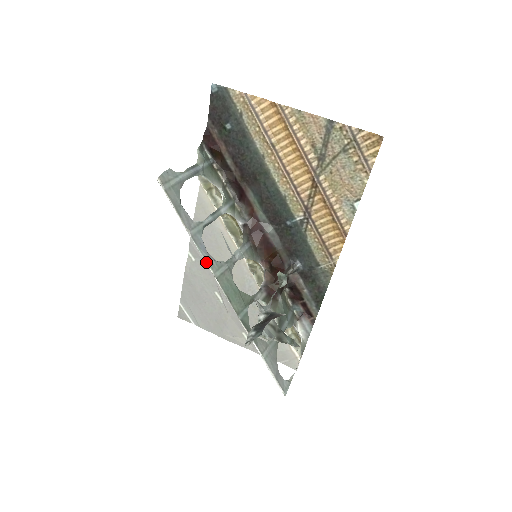
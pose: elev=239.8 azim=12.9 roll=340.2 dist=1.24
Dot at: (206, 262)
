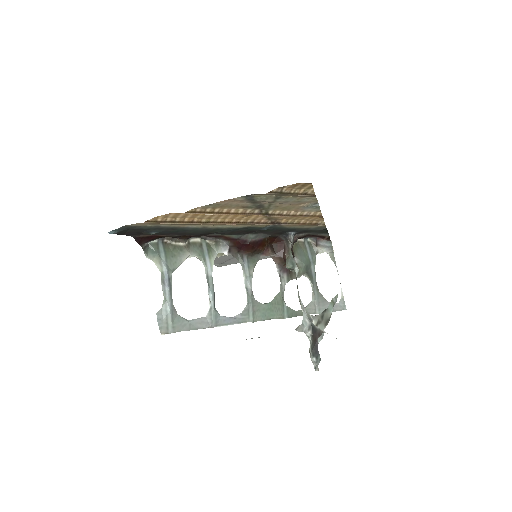
Dot at: occluded
